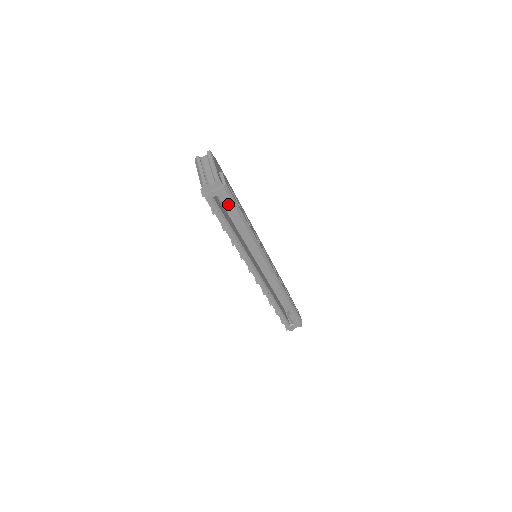
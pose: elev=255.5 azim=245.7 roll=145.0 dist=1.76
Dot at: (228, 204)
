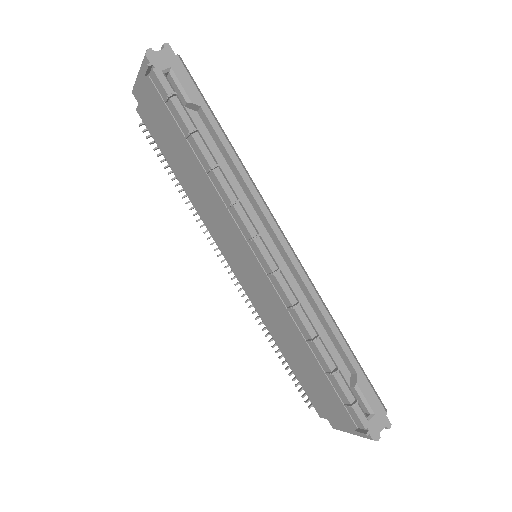
Dot at: (189, 87)
